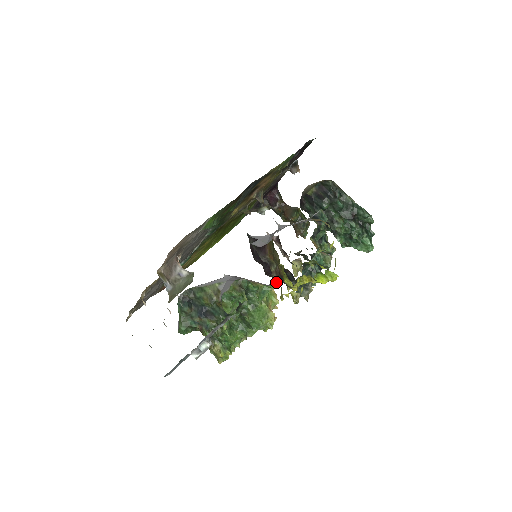
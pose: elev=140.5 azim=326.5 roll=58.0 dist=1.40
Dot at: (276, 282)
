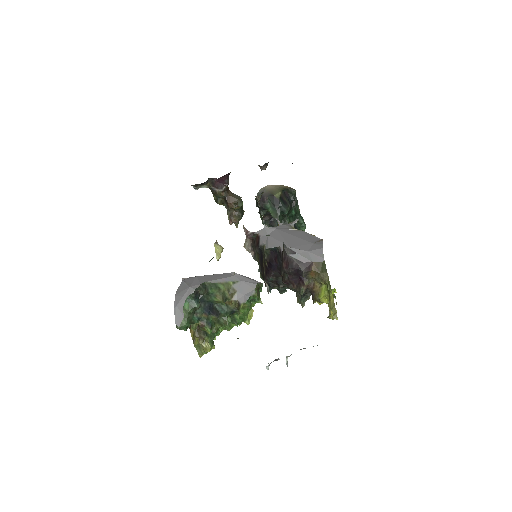
Dot at: occluded
